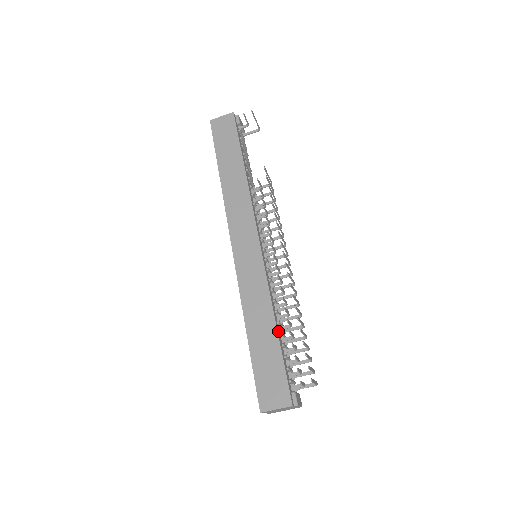
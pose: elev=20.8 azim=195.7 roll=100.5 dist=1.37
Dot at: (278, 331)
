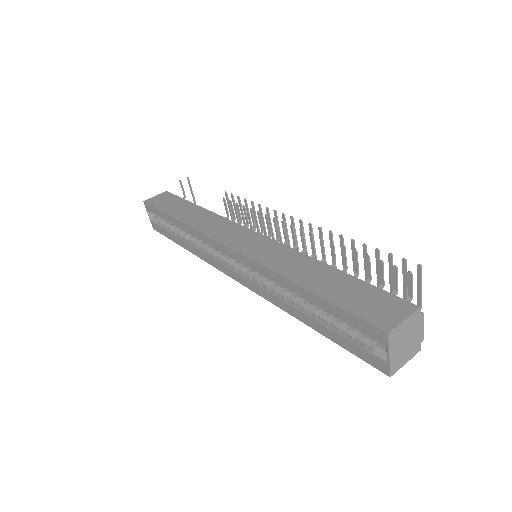
Dot at: occluded
